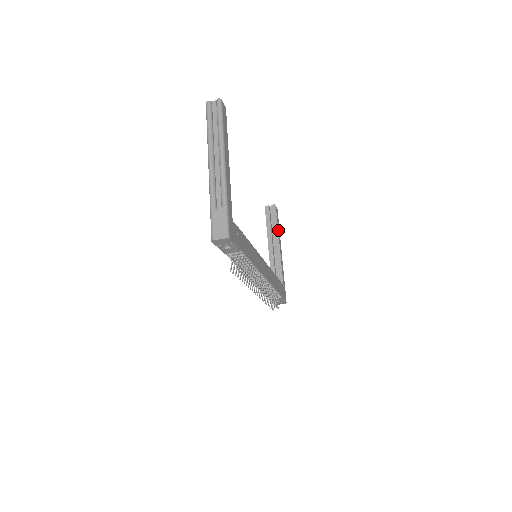
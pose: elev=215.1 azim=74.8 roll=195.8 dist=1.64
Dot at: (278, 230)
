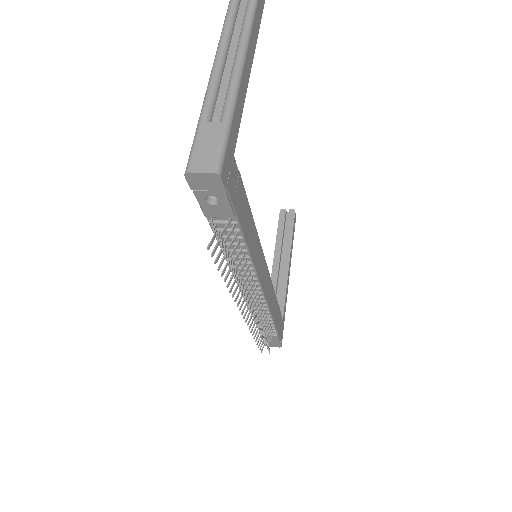
Dot at: (291, 243)
